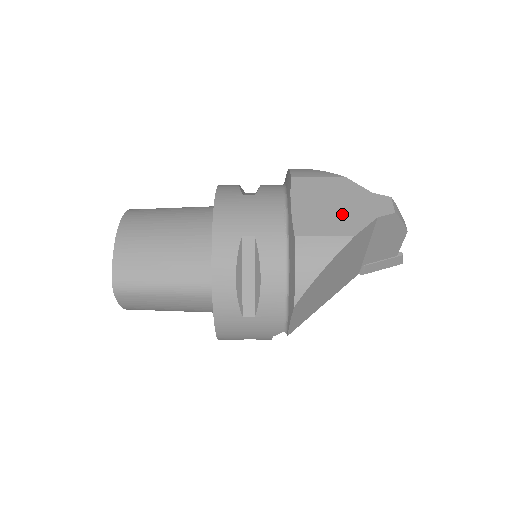
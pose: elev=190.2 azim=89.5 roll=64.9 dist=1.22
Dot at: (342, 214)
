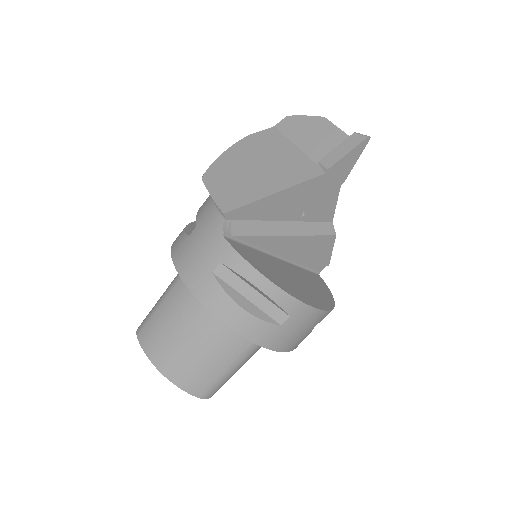
Dot at: occluded
